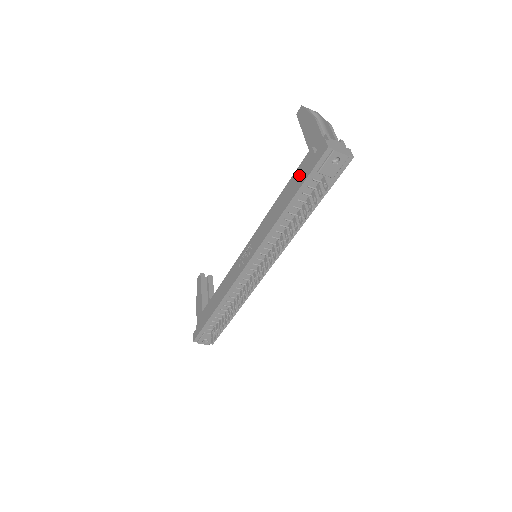
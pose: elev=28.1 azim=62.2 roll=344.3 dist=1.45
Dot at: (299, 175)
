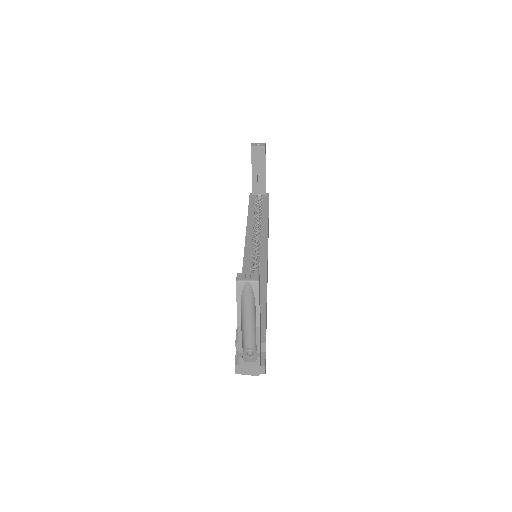
Dot at: occluded
